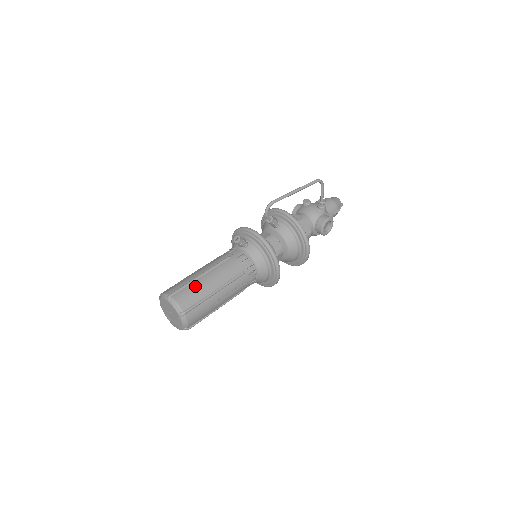
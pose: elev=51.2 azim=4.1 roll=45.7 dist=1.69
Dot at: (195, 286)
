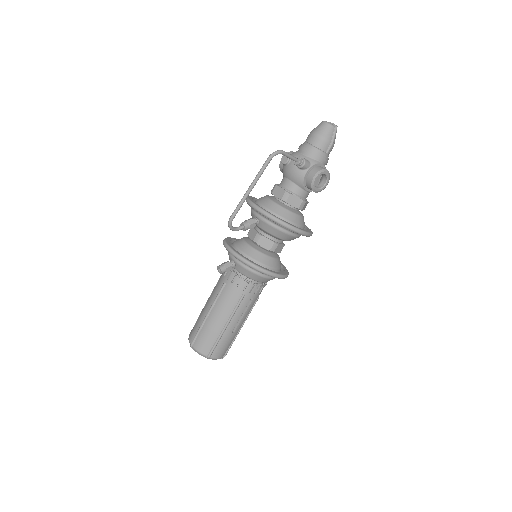
Dot at: (206, 330)
